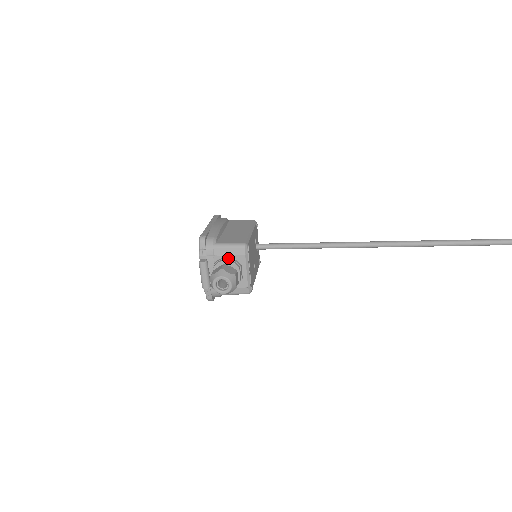
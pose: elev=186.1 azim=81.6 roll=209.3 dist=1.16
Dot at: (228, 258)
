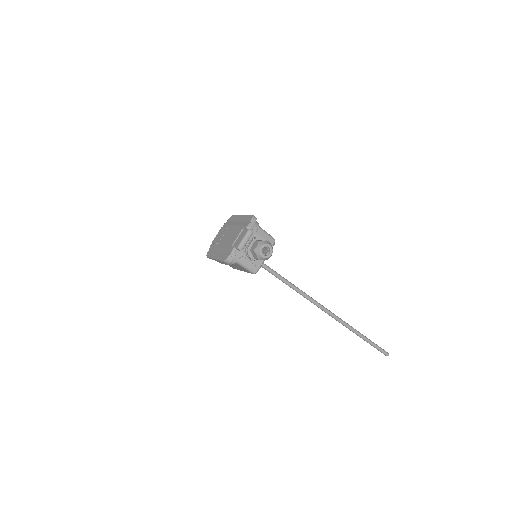
Dot at: (264, 240)
